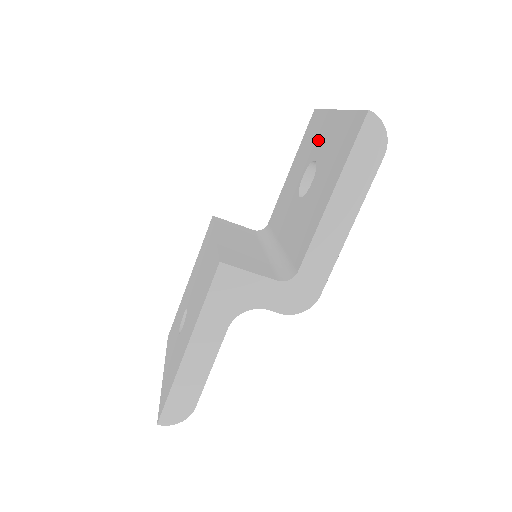
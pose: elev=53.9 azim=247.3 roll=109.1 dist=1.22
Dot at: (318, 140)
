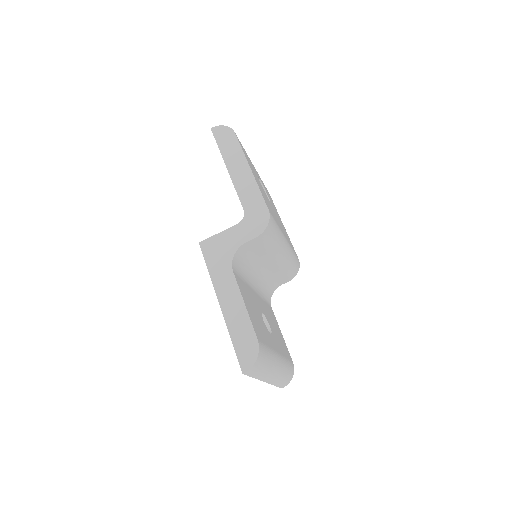
Dot at: occluded
